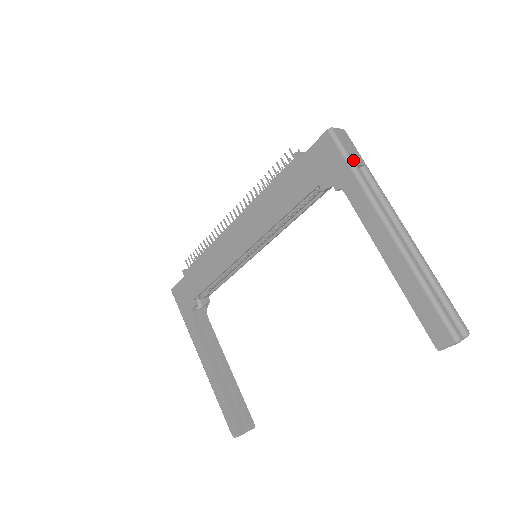
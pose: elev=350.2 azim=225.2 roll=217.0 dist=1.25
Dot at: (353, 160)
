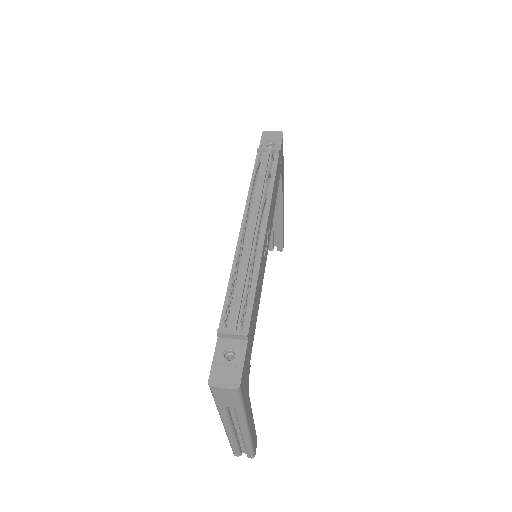
Dot at: (219, 404)
